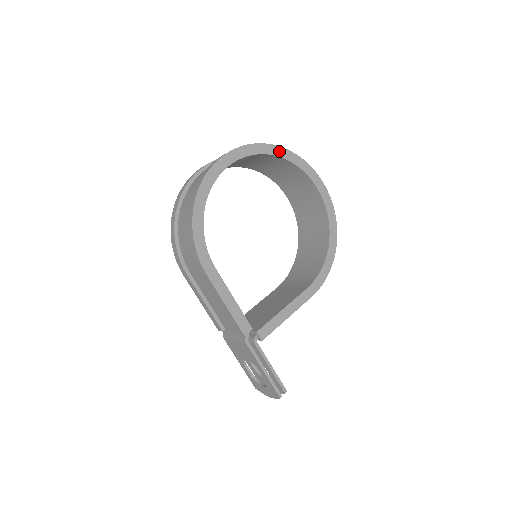
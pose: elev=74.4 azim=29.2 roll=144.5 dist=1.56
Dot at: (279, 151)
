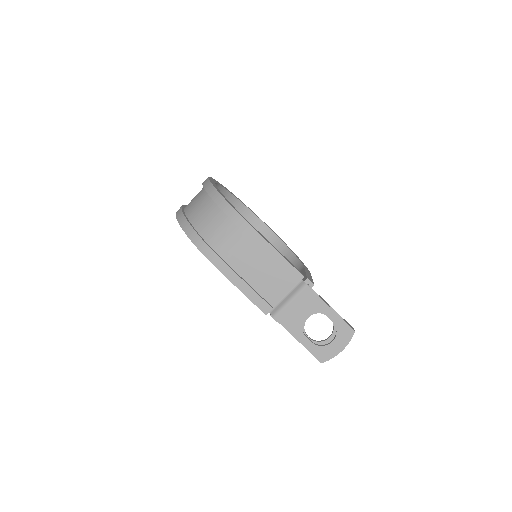
Dot at: (230, 192)
